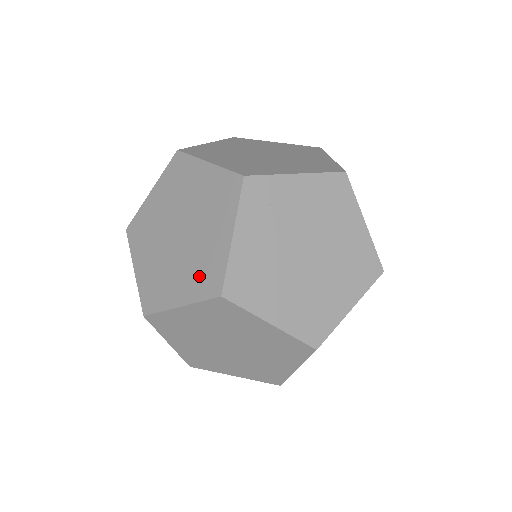
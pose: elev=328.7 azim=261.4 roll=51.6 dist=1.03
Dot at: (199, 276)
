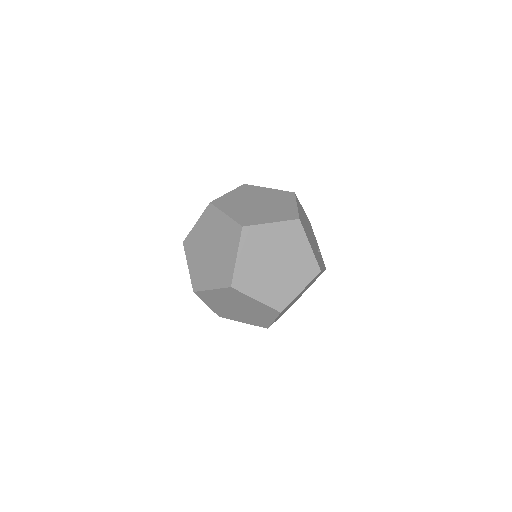
Dot at: (221, 275)
